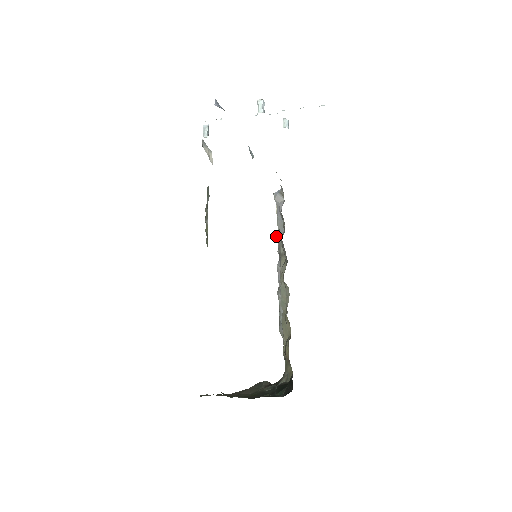
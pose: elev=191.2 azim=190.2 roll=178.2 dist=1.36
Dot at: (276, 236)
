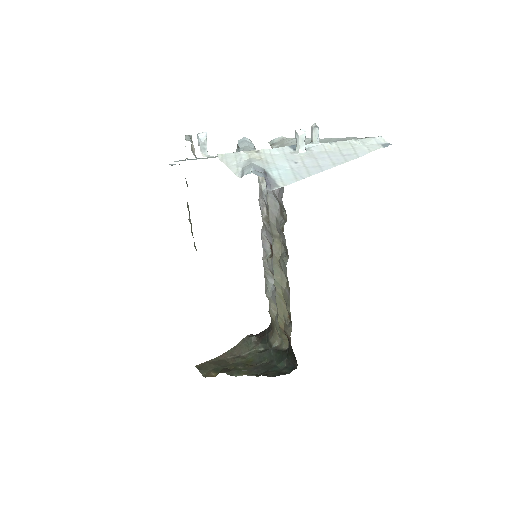
Dot at: (259, 202)
